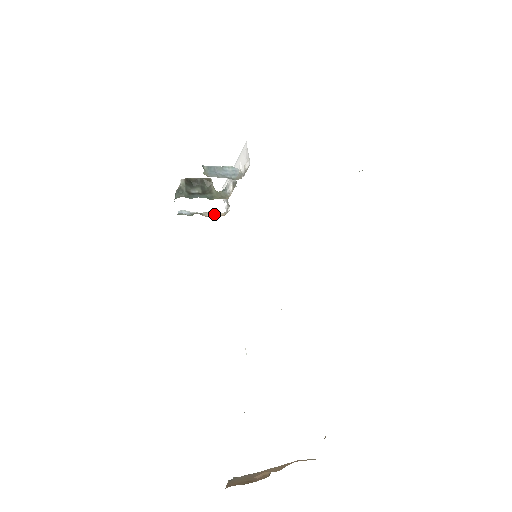
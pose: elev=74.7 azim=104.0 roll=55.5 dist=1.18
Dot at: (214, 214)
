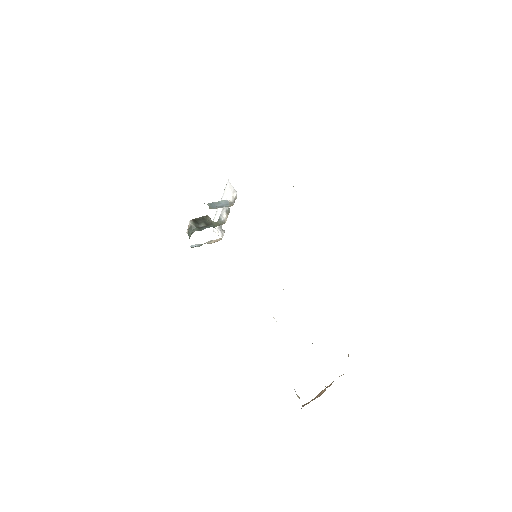
Dot at: (214, 241)
